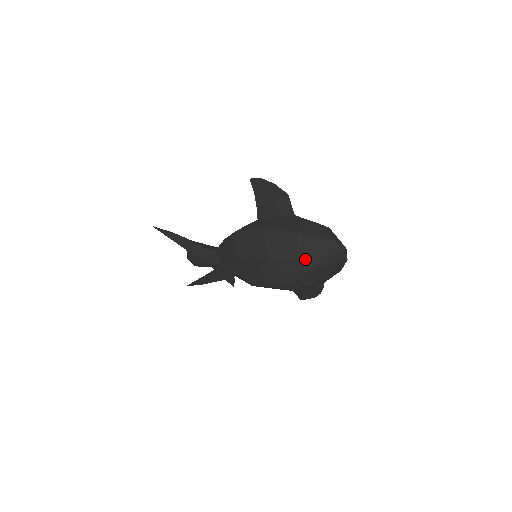
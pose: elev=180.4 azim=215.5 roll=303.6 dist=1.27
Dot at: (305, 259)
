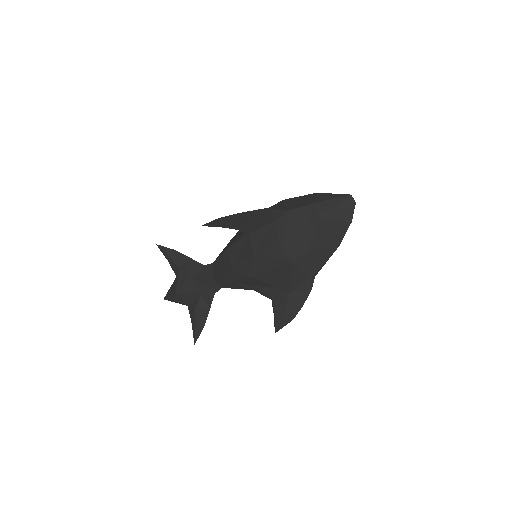
Dot at: (321, 205)
